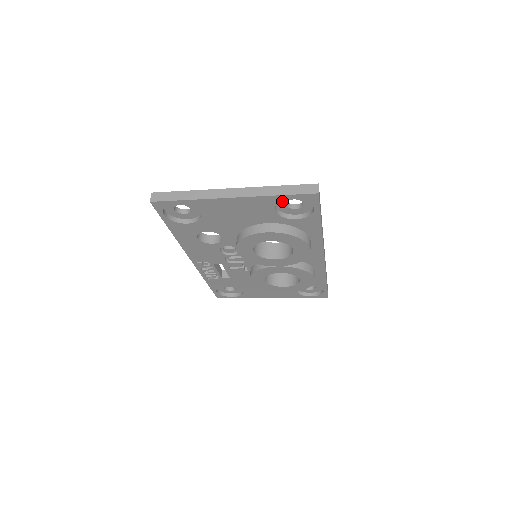
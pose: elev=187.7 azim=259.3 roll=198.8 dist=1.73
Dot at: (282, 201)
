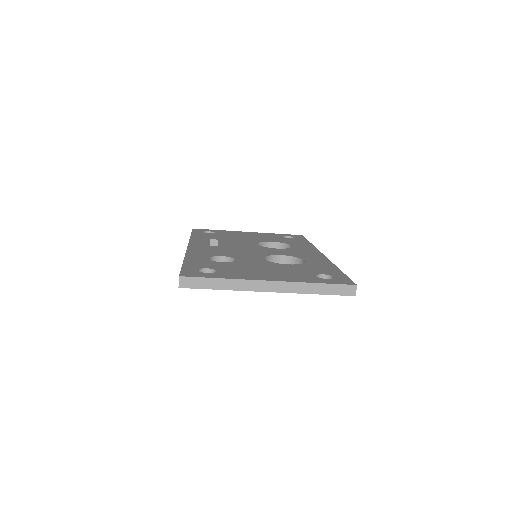
Dot at: occluded
